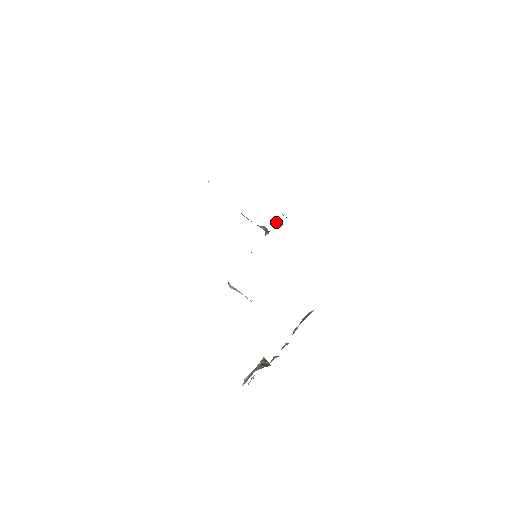
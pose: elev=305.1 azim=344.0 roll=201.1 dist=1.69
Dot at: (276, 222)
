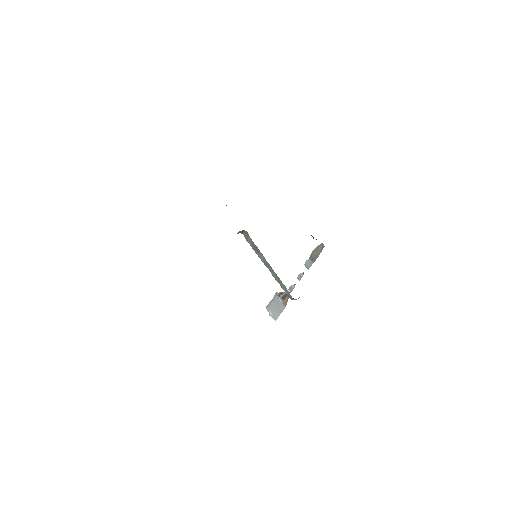
Dot at: occluded
